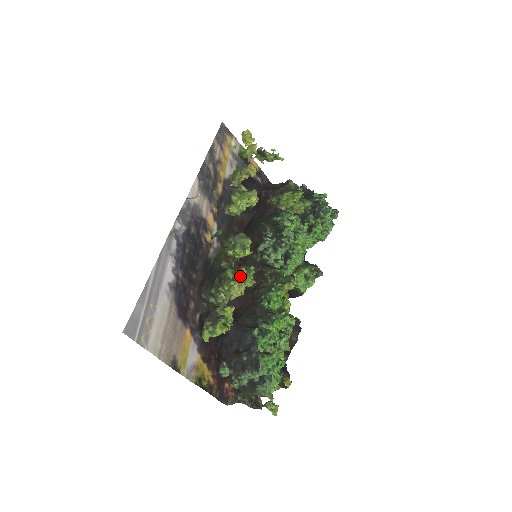
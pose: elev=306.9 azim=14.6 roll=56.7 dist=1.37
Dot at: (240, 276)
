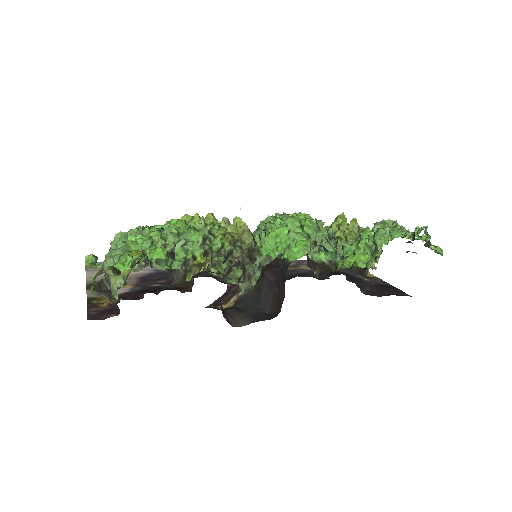
Dot at: occluded
